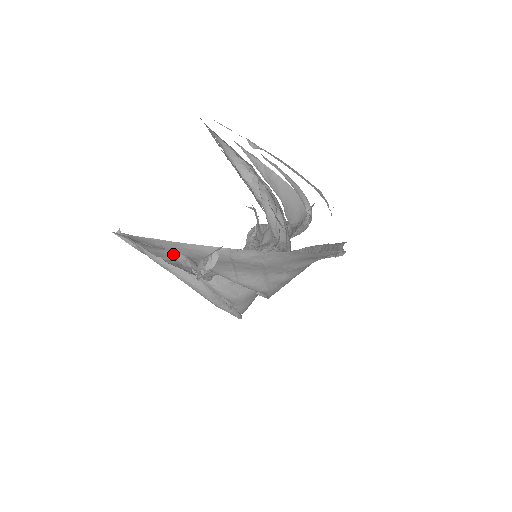
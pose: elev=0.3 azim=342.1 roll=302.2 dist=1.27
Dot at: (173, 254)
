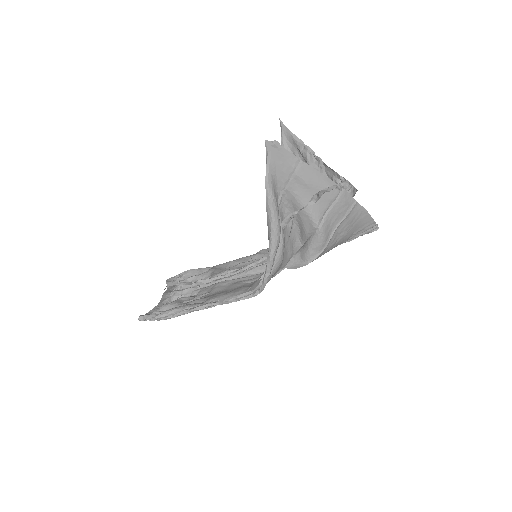
Dot at: (306, 177)
